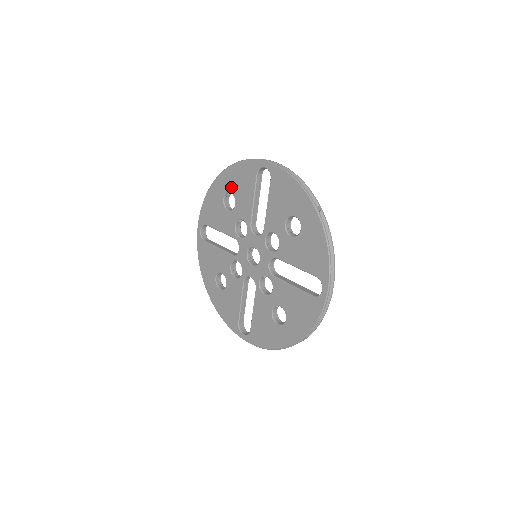
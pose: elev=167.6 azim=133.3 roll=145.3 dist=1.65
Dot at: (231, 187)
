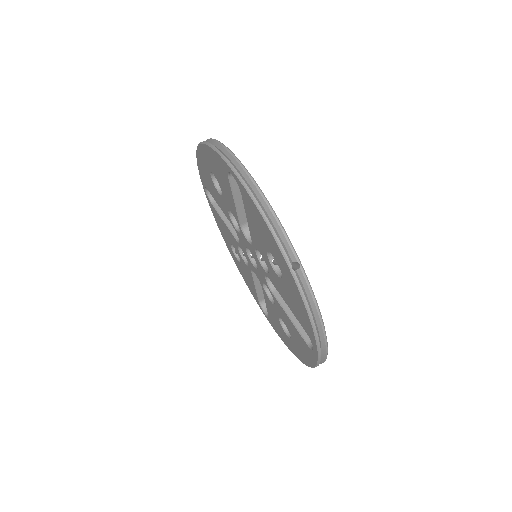
Dot at: (212, 169)
